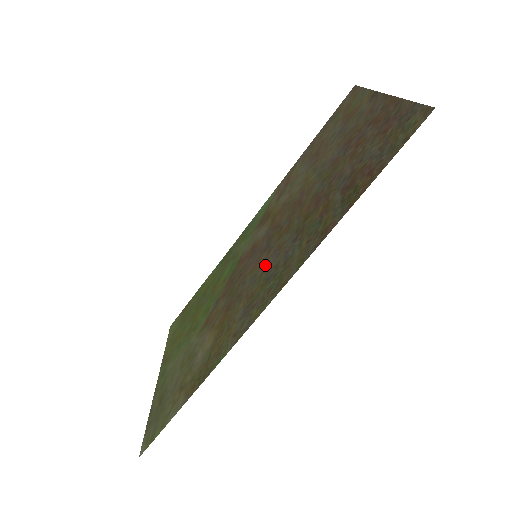
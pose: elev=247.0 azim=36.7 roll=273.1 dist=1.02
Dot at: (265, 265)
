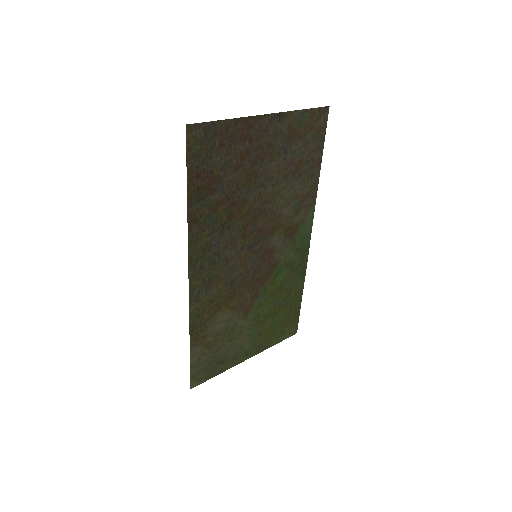
Dot at: (232, 257)
